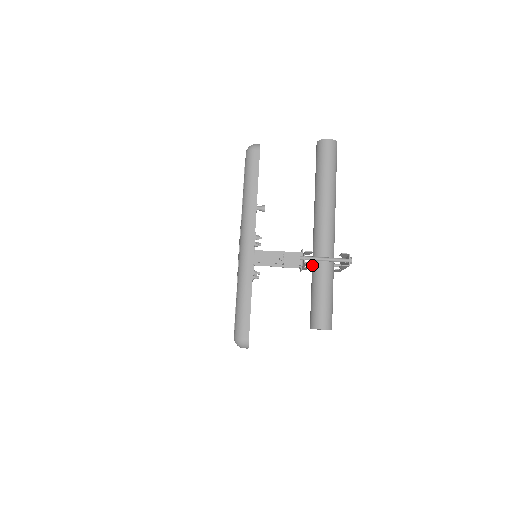
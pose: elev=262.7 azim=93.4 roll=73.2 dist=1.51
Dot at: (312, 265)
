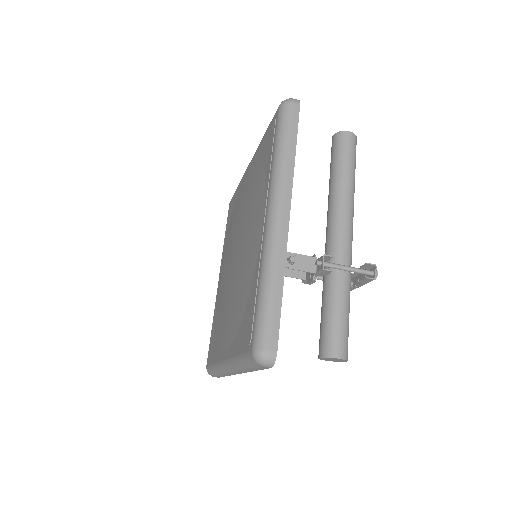
Dot at: (325, 276)
